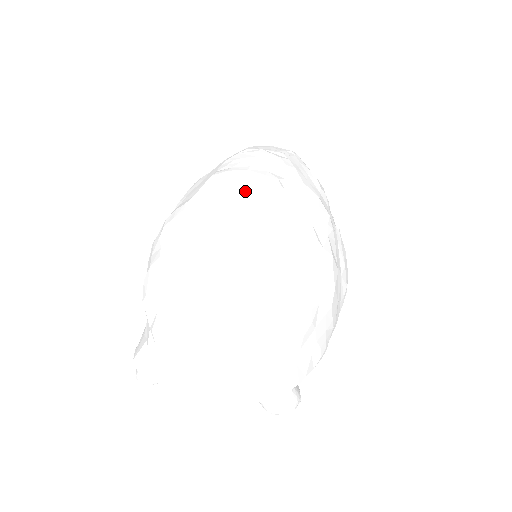
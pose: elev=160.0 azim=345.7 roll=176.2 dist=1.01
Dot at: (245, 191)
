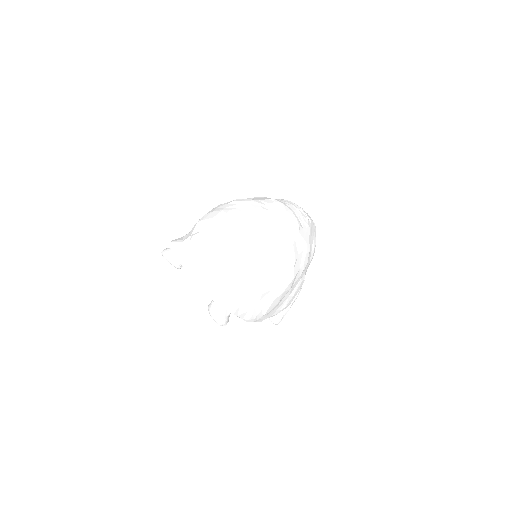
Dot at: (283, 216)
